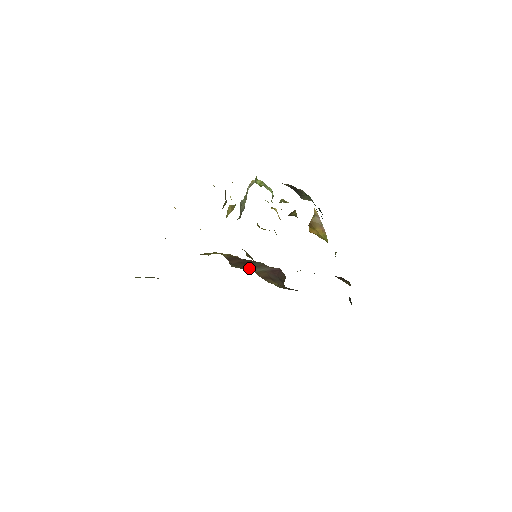
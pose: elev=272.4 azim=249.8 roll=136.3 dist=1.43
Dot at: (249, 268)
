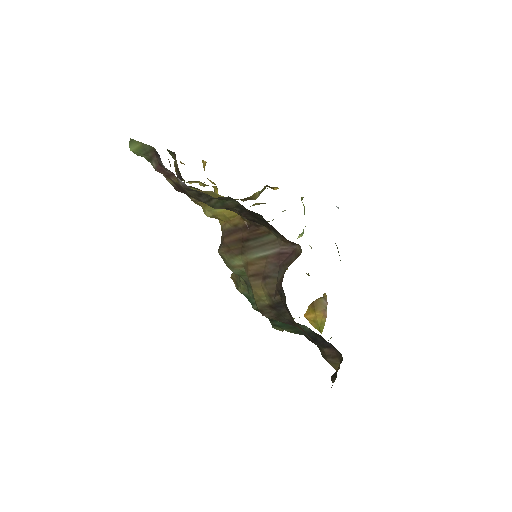
Dot at: (245, 252)
